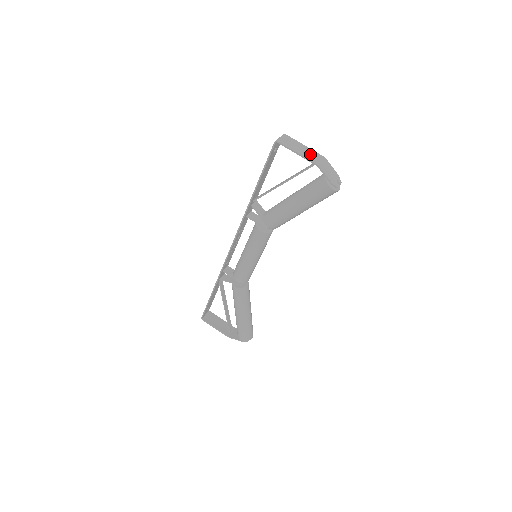
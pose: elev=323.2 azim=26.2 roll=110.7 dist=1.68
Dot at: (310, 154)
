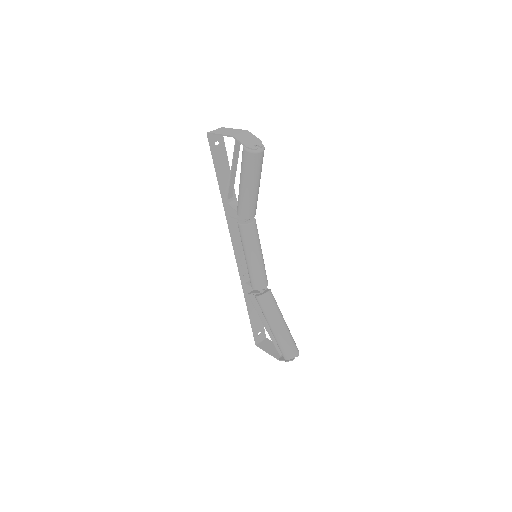
Dot at: (232, 132)
